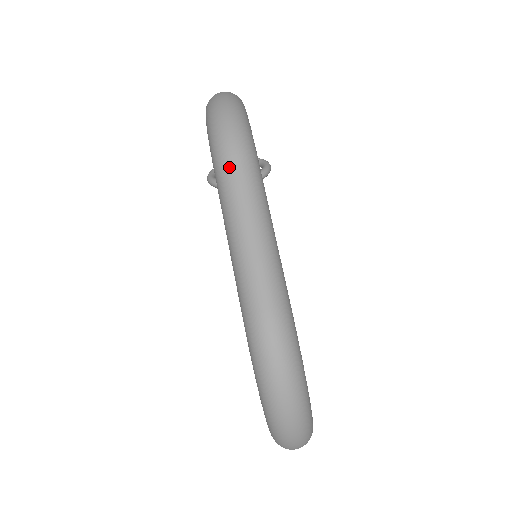
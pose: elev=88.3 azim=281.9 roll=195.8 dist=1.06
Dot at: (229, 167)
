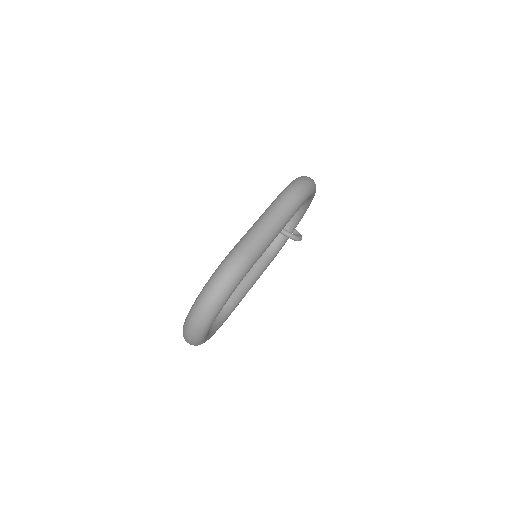
Dot at: (285, 198)
